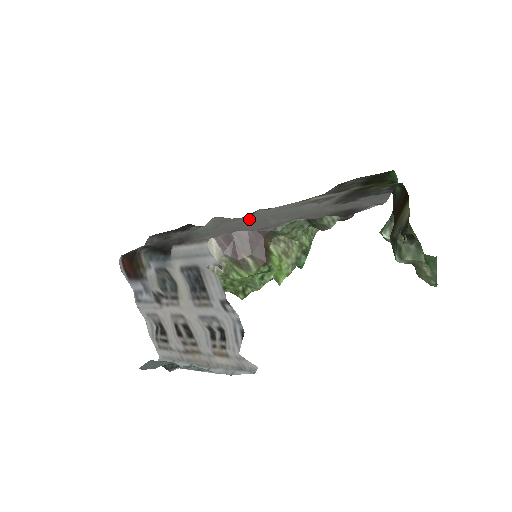
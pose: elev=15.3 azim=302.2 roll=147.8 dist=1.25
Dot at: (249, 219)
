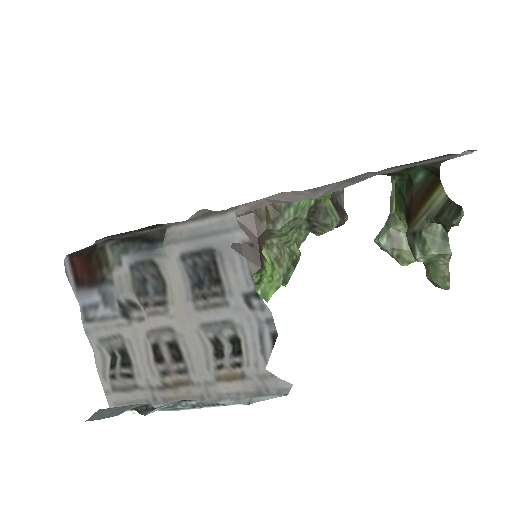
Dot at: occluded
